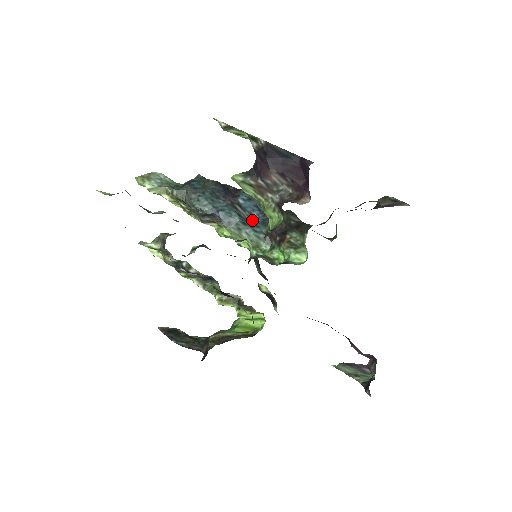
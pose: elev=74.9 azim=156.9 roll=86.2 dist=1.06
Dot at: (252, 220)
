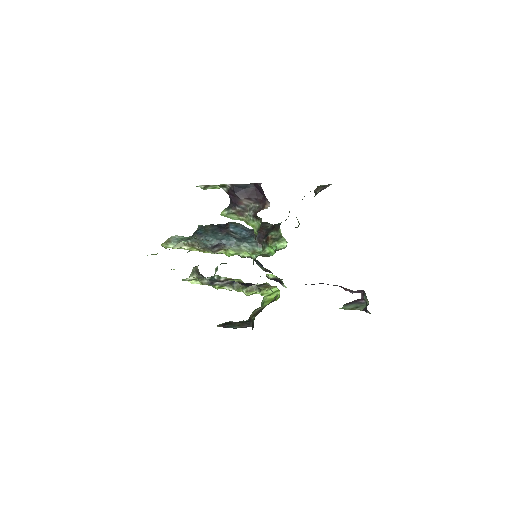
Dot at: (244, 238)
